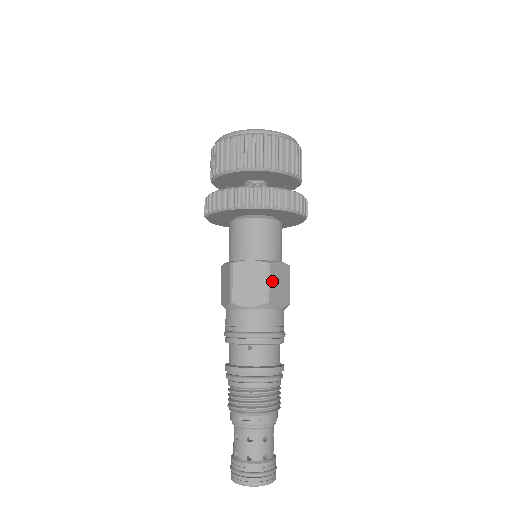
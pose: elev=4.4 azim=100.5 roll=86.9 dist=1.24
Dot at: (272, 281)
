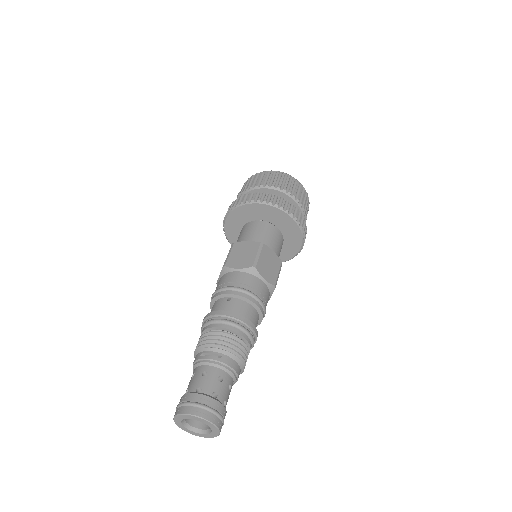
Dot at: (262, 257)
